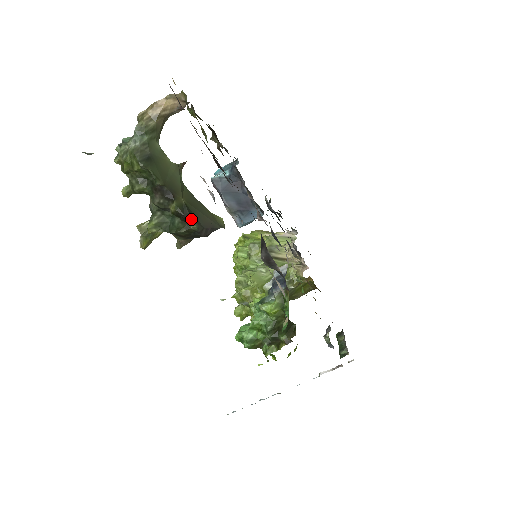
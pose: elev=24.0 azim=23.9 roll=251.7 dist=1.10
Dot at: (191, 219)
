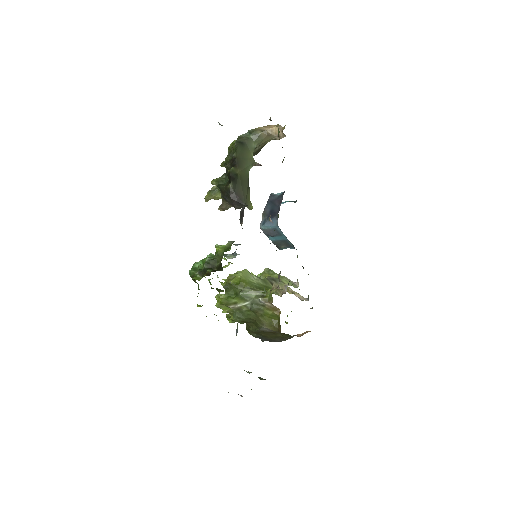
Dot at: (232, 180)
